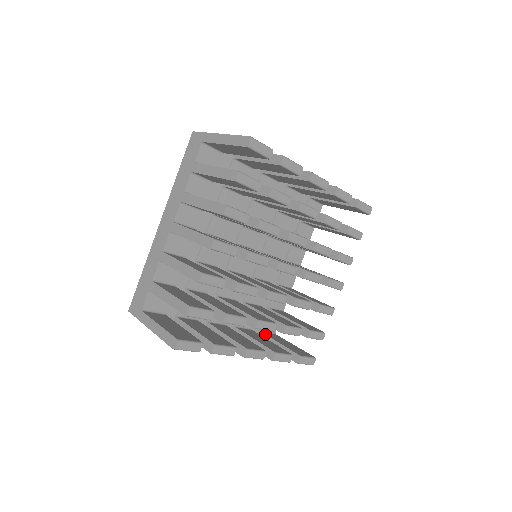
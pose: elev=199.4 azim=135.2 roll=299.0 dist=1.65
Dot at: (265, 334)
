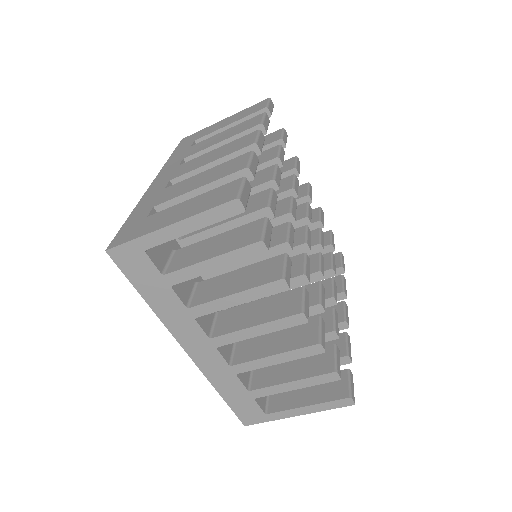
Dot at: occluded
